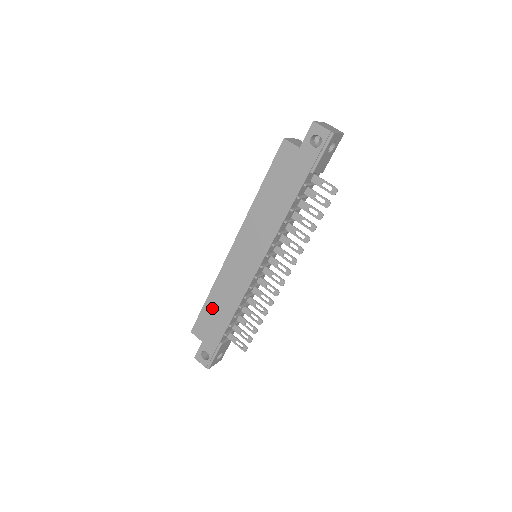
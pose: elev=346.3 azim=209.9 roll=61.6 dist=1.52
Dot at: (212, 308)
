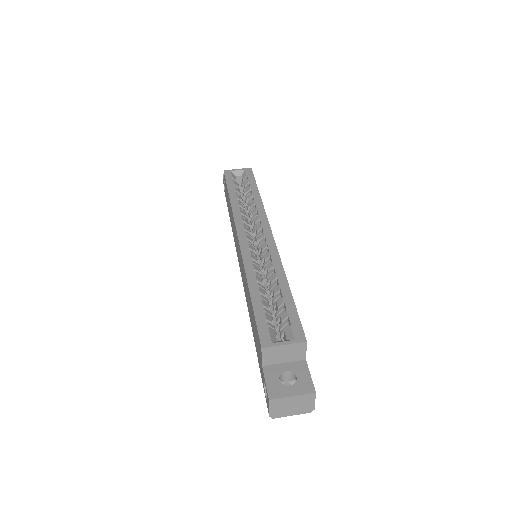
Dot at: occluded
